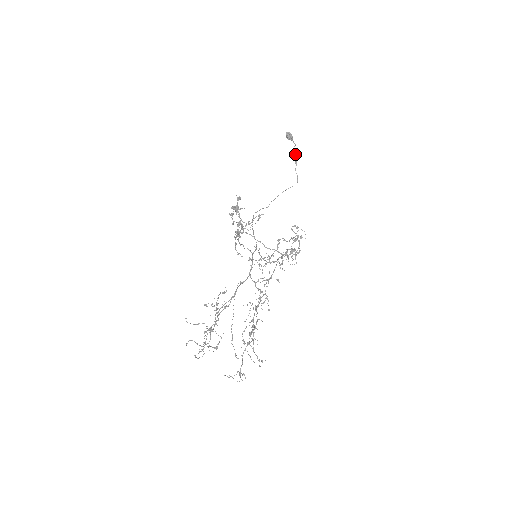
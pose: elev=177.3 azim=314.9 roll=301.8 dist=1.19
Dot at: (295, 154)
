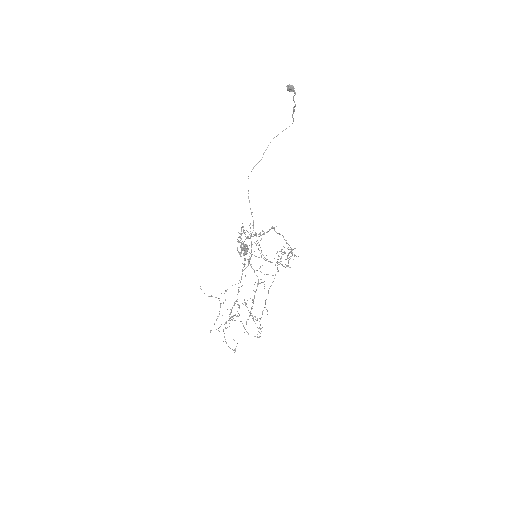
Dot at: (294, 102)
